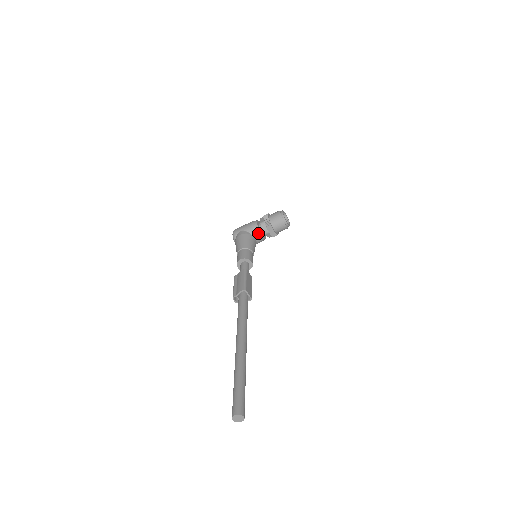
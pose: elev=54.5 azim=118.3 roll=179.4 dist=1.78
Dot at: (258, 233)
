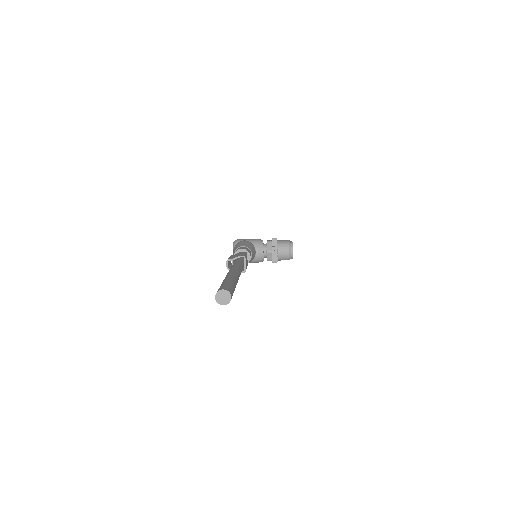
Dot at: (261, 248)
